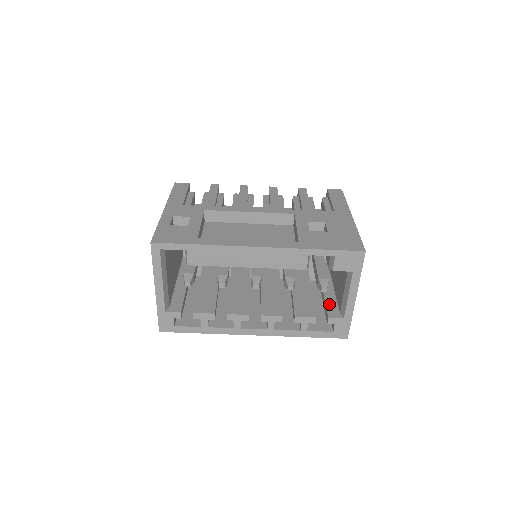
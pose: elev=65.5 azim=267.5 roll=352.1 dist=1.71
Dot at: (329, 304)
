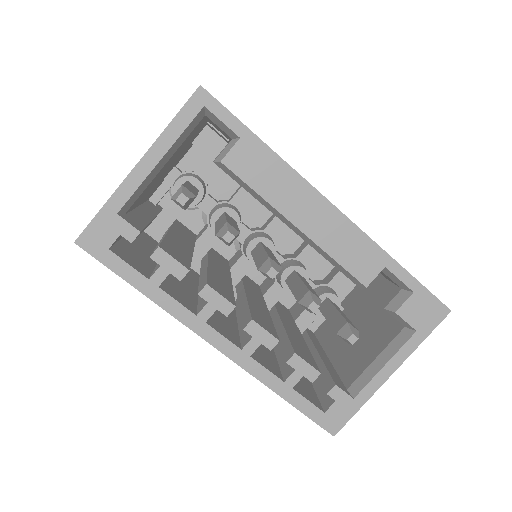
Dot at: (331, 371)
